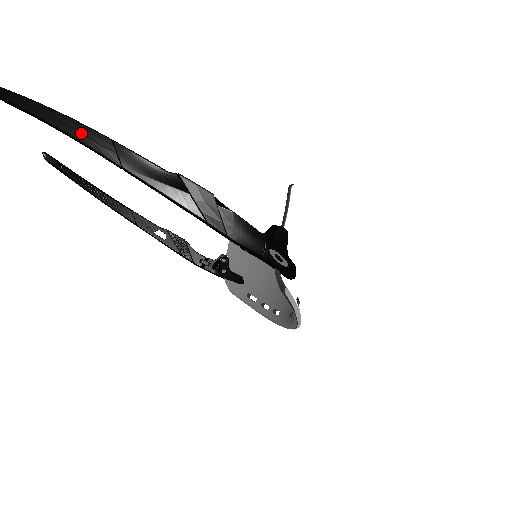
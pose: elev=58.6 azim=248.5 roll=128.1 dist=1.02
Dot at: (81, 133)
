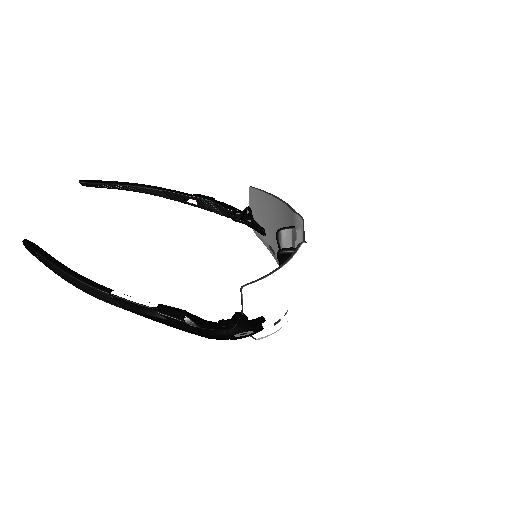
Dot at: (90, 292)
